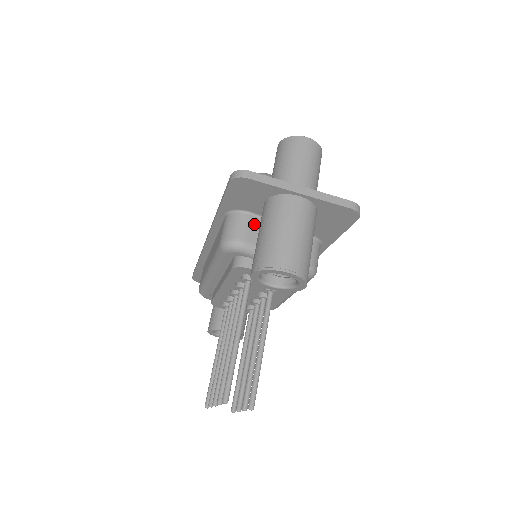
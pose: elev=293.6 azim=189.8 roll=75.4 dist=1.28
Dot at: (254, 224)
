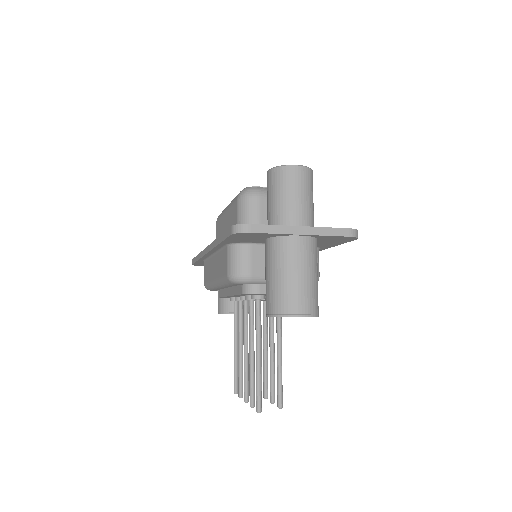
Dot at: (257, 253)
